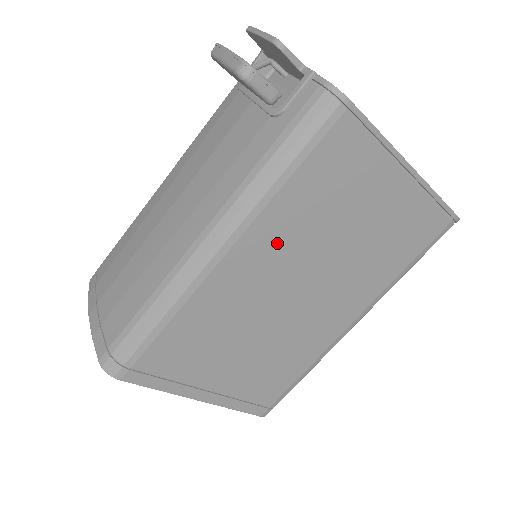
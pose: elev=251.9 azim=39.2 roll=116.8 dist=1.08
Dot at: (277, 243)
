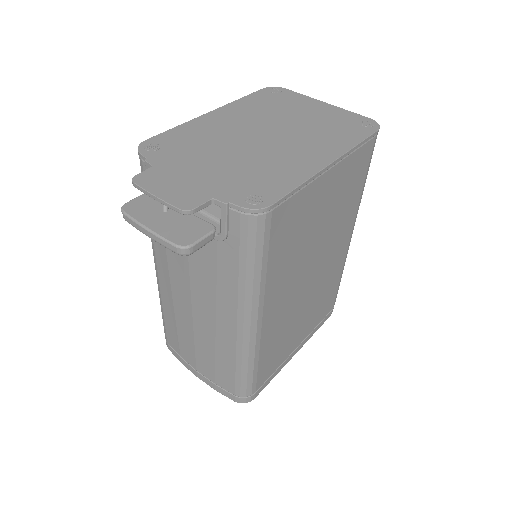
Dot at: (283, 284)
